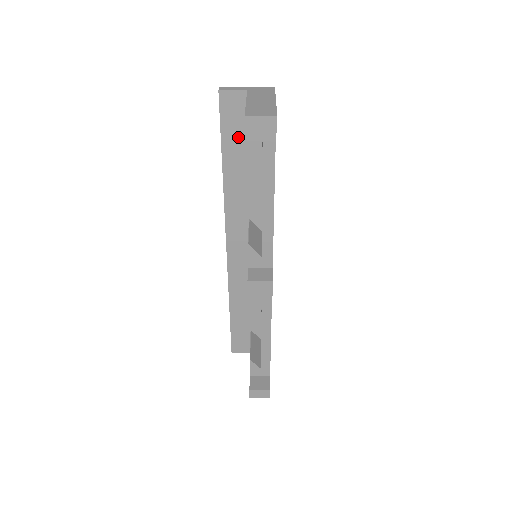
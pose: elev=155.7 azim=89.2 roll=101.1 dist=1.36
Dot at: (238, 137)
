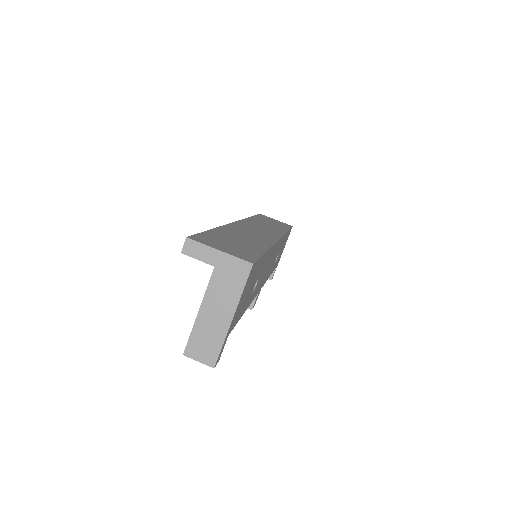
Dot at: occluded
